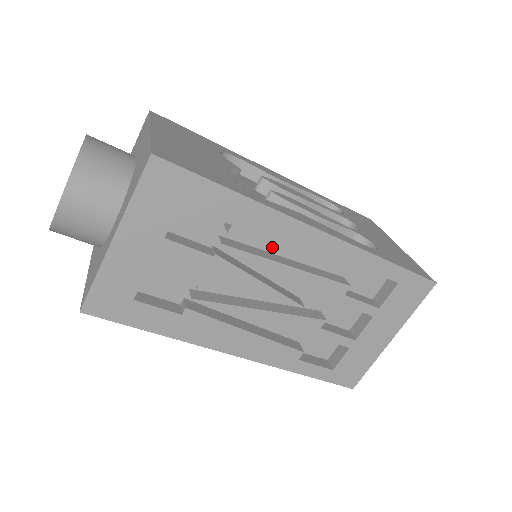
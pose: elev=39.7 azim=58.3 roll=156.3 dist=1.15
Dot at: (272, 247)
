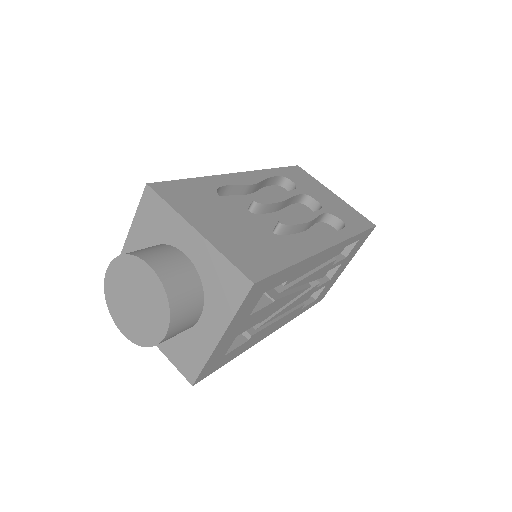
Dot at: occluded
